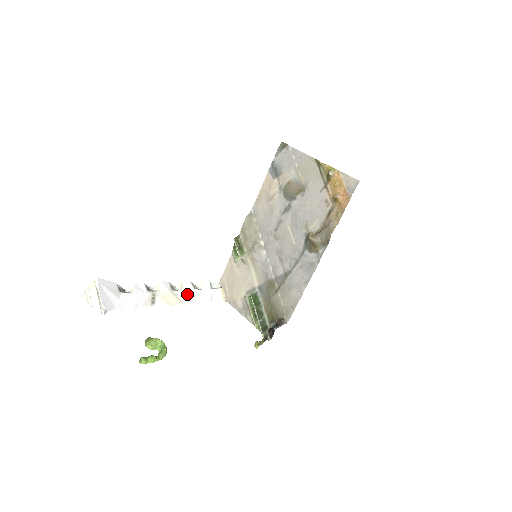
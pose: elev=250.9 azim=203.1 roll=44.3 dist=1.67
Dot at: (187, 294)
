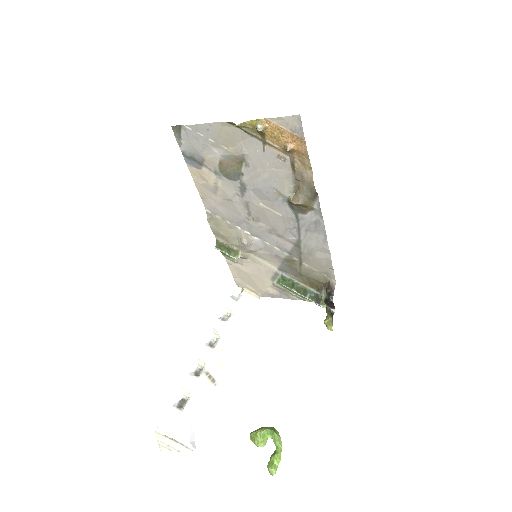
Dot at: (227, 335)
